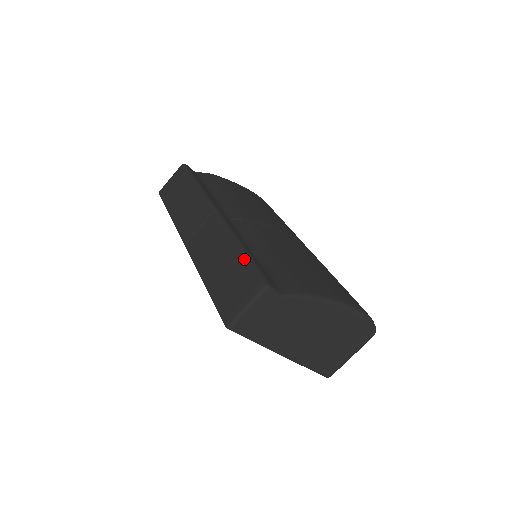
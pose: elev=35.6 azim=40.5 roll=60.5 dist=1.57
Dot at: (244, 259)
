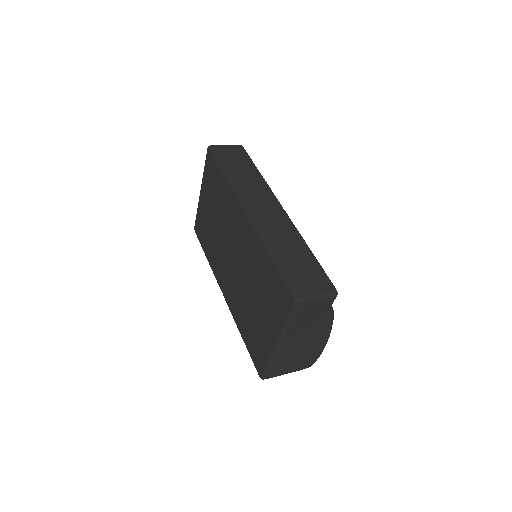
Dot at: (316, 262)
